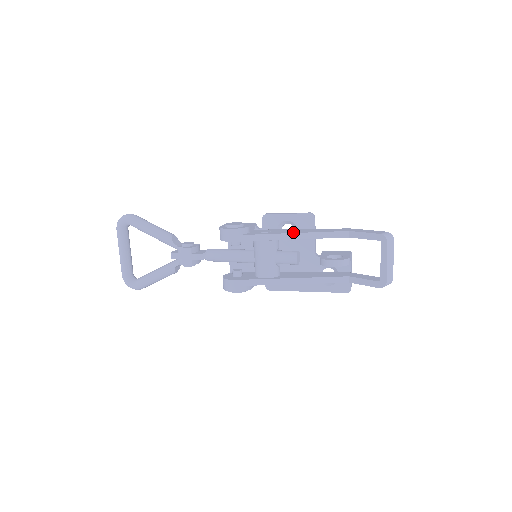
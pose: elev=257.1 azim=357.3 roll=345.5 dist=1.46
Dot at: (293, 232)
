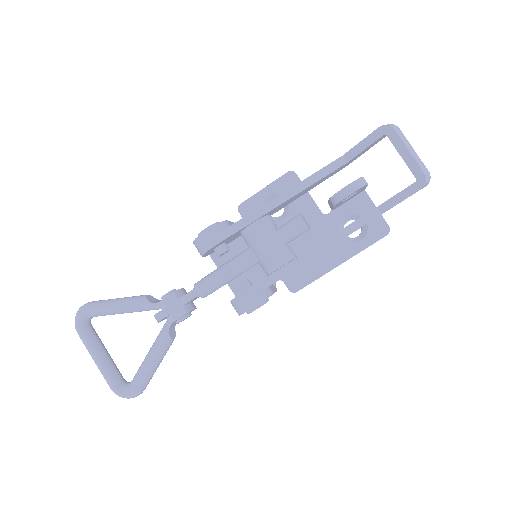
Dot at: (281, 194)
